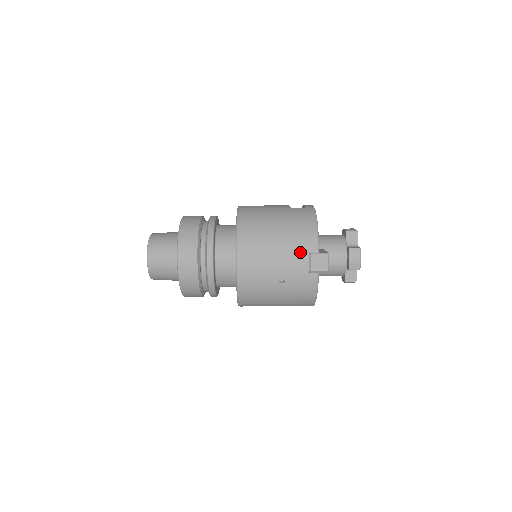
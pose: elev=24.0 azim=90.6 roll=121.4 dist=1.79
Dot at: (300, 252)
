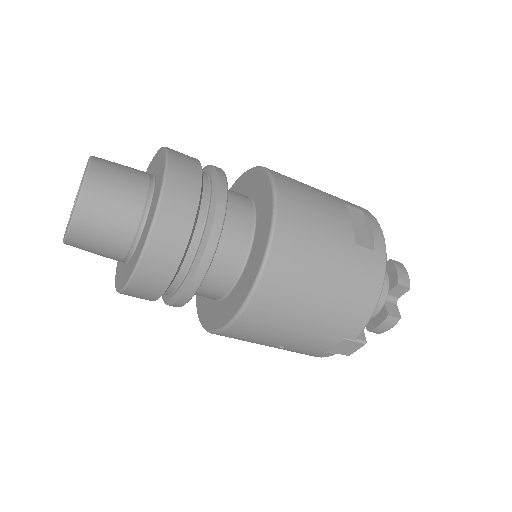
Dot at: (333, 334)
